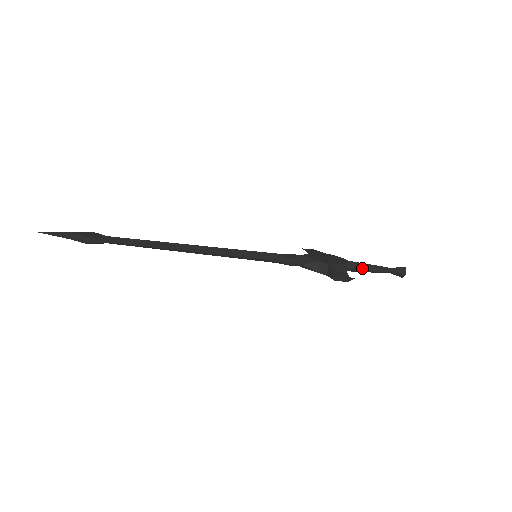
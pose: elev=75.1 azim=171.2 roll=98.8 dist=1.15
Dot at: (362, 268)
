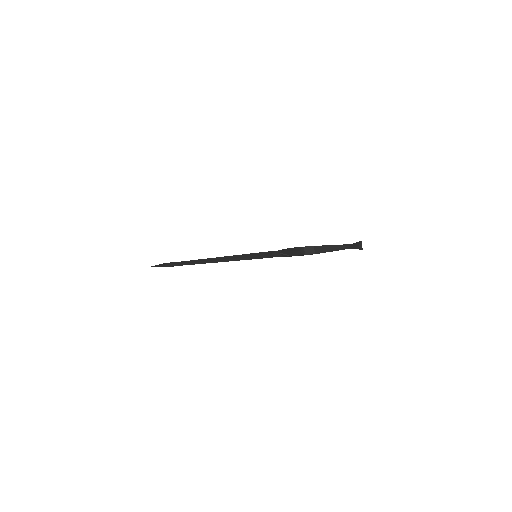
Dot at: (325, 248)
